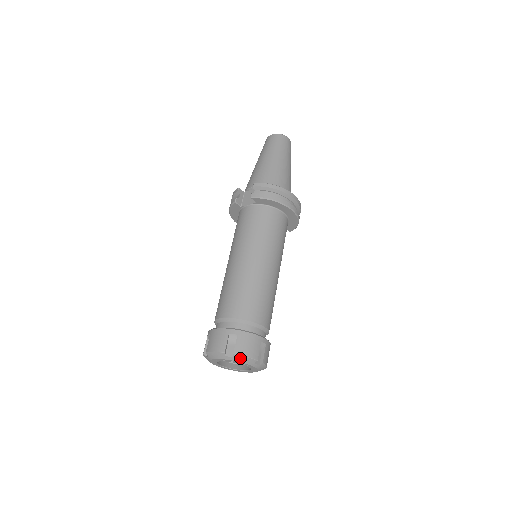
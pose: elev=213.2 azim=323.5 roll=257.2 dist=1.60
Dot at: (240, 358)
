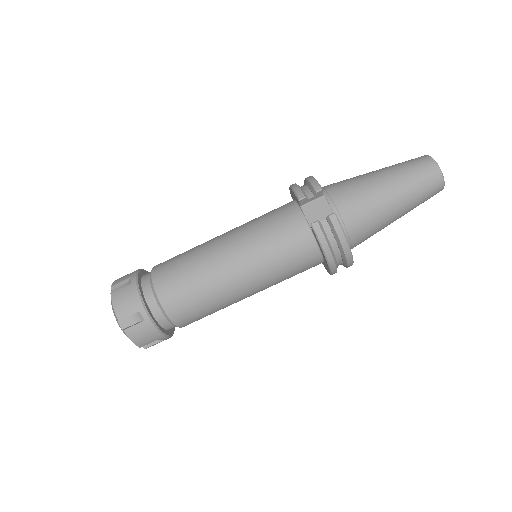
Dot at: (127, 335)
